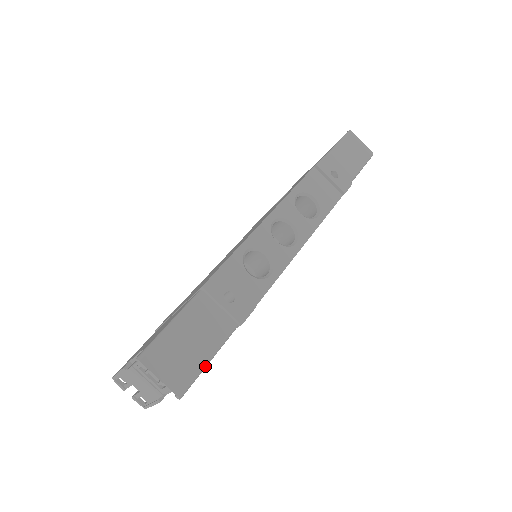
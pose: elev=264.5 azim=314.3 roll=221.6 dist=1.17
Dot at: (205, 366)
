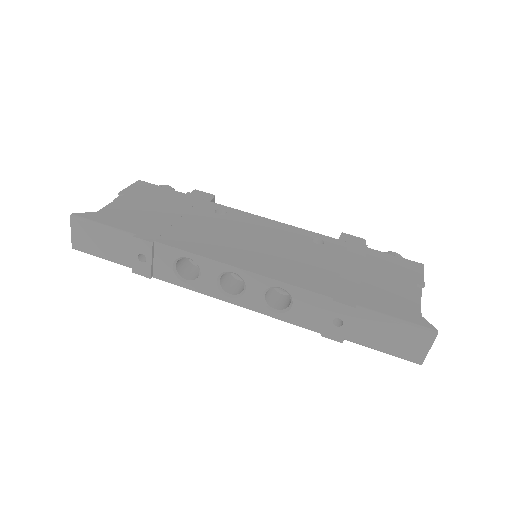
Dot at: (97, 256)
